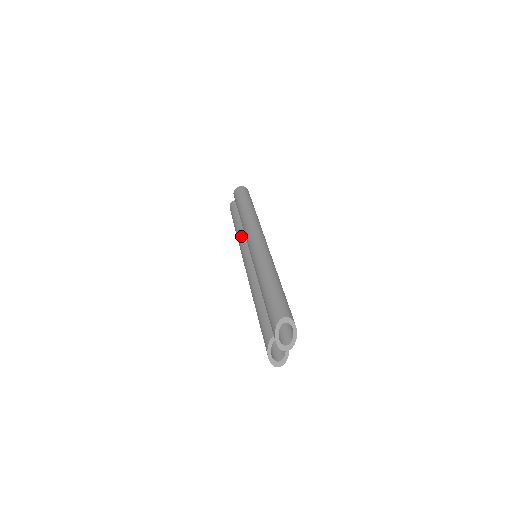
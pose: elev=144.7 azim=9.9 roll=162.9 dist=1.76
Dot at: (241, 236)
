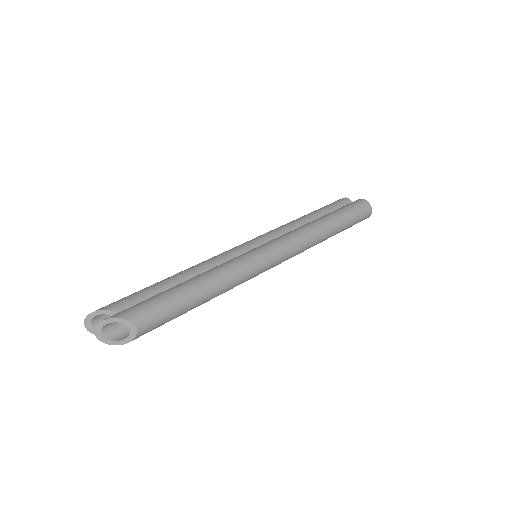
Dot at: (289, 227)
